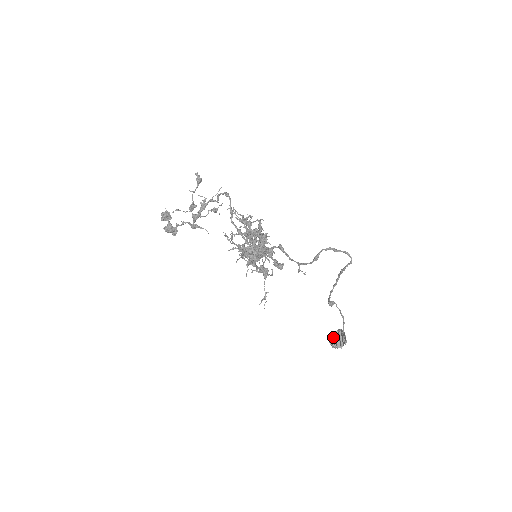
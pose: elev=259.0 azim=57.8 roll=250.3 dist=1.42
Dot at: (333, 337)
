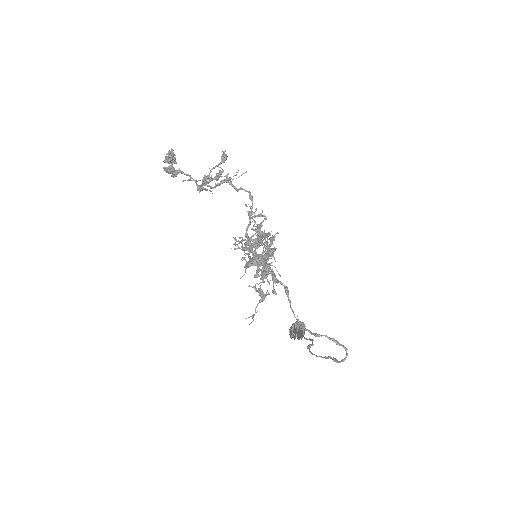
Dot at: (295, 332)
